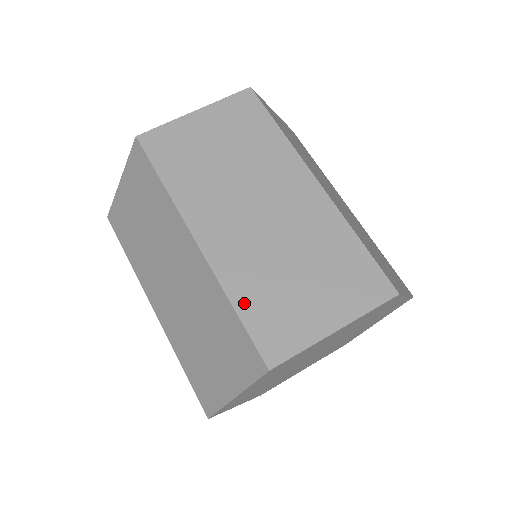
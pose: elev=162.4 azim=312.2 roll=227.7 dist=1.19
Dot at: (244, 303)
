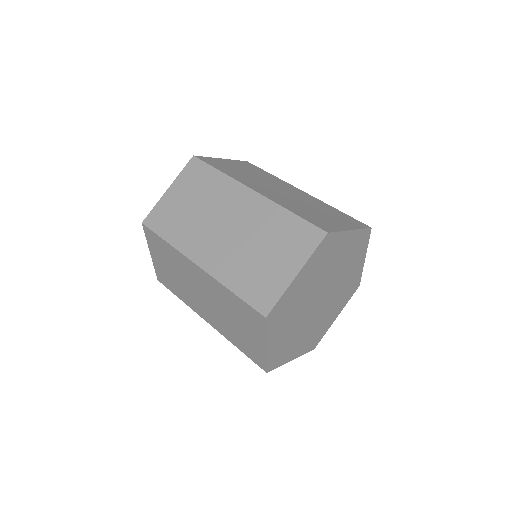
Dot at: (237, 286)
